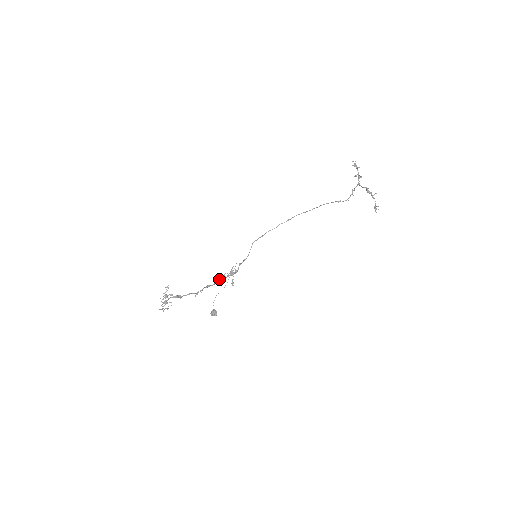
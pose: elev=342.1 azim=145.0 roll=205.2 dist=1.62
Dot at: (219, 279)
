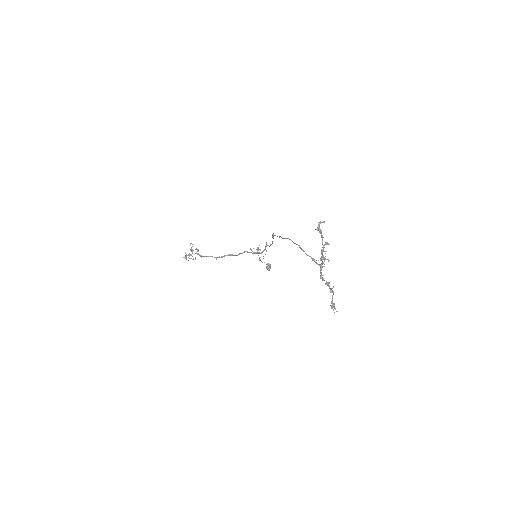
Dot at: (244, 252)
